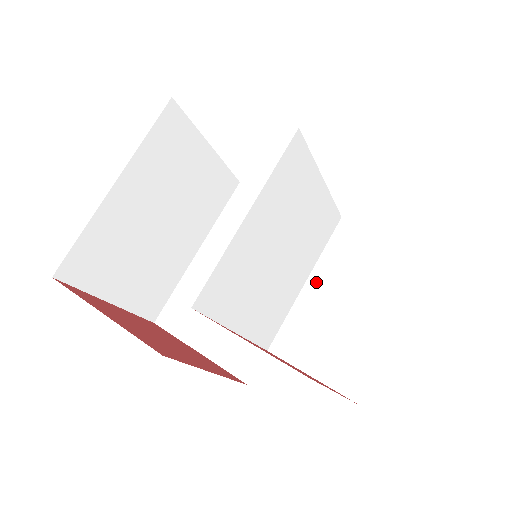
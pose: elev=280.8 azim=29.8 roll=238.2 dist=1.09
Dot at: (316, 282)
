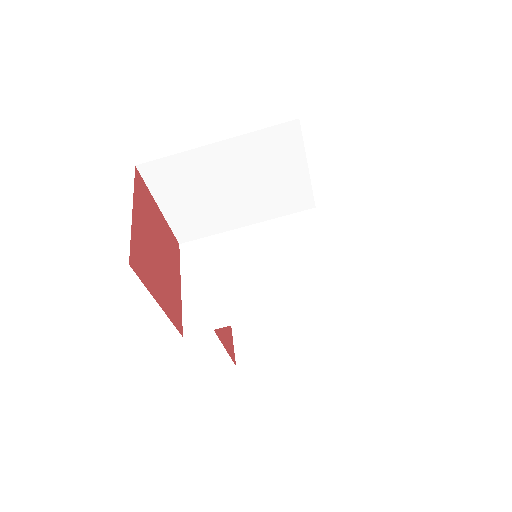
Dot at: occluded
